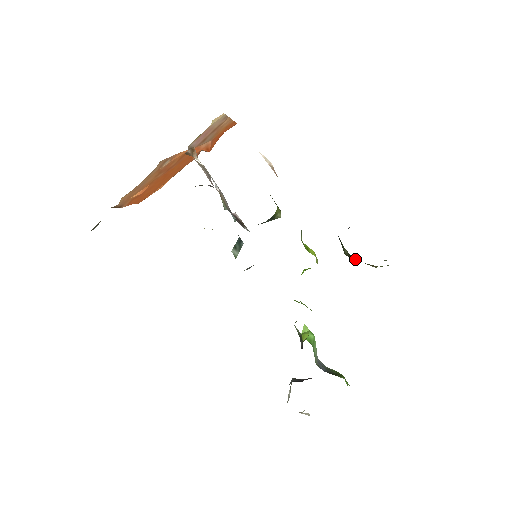
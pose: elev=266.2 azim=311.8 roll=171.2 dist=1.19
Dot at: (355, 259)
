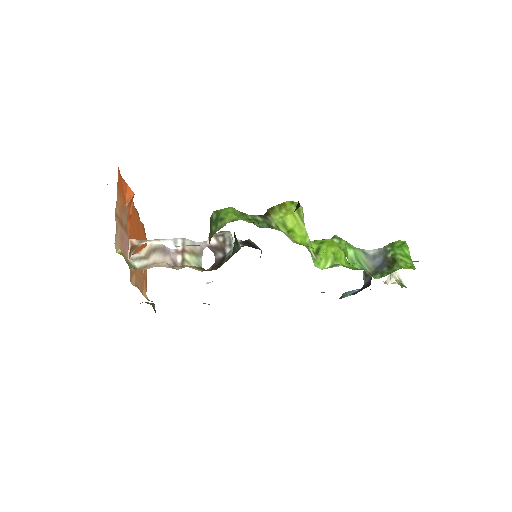
Dot at: occluded
